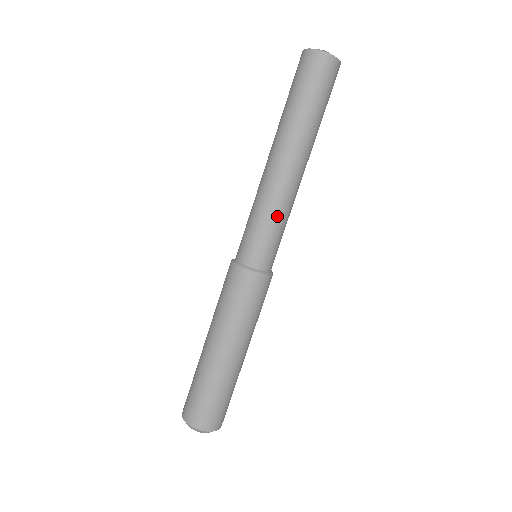
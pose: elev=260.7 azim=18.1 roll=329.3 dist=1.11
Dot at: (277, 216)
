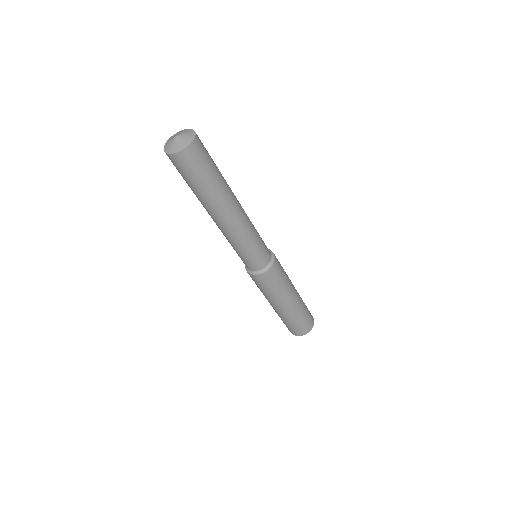
Dot at: (248, 242)
